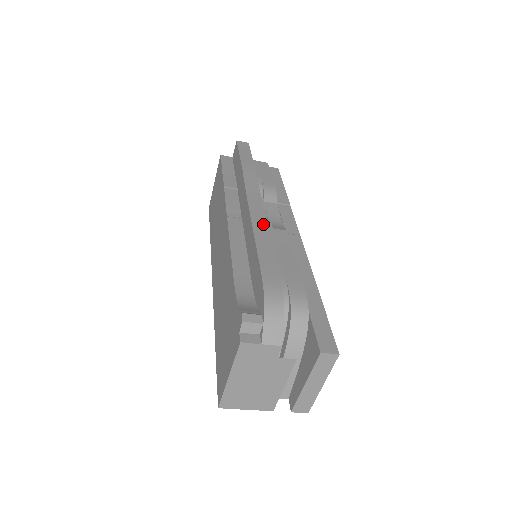
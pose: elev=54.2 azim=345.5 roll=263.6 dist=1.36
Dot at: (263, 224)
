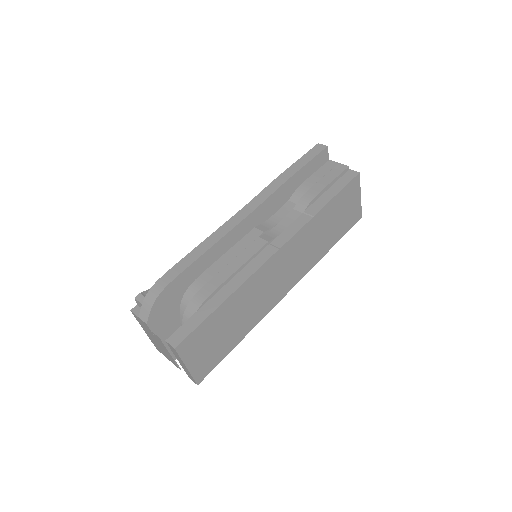
Dot at: (223, 233)
